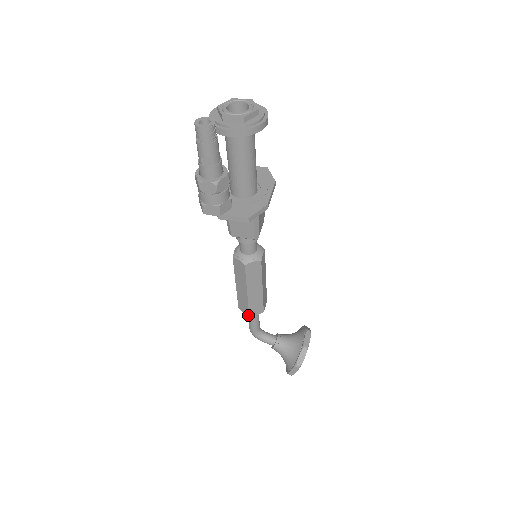
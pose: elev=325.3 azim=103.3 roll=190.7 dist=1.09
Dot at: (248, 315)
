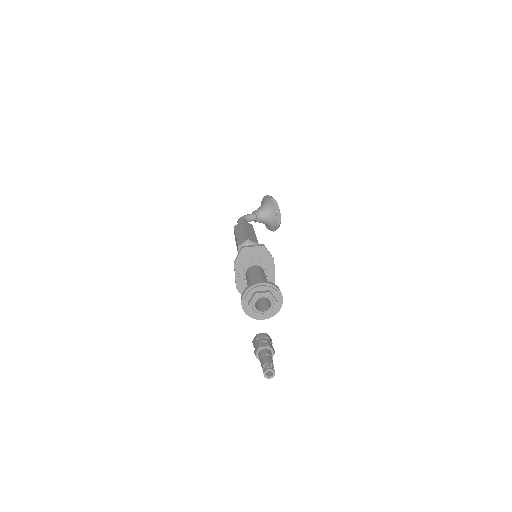
Dot at: occluded
